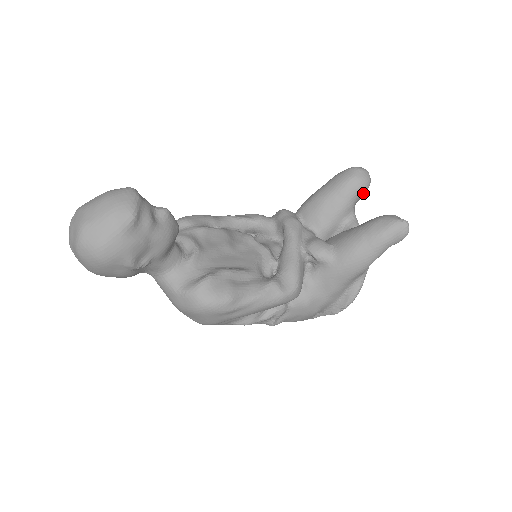
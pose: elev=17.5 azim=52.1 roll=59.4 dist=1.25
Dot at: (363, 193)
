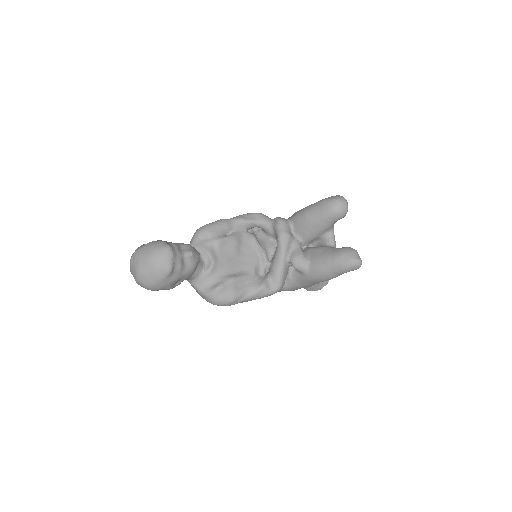
Dot at: occluded
